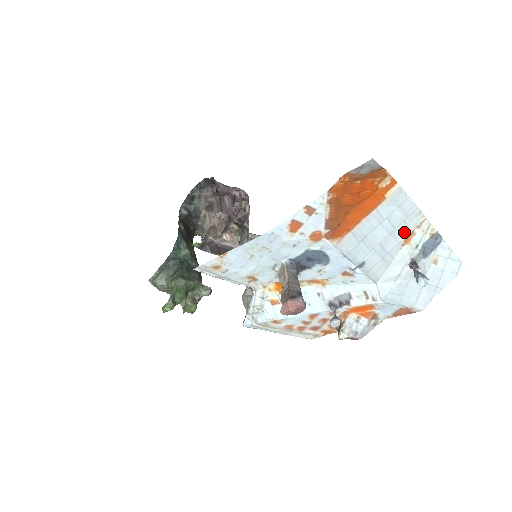
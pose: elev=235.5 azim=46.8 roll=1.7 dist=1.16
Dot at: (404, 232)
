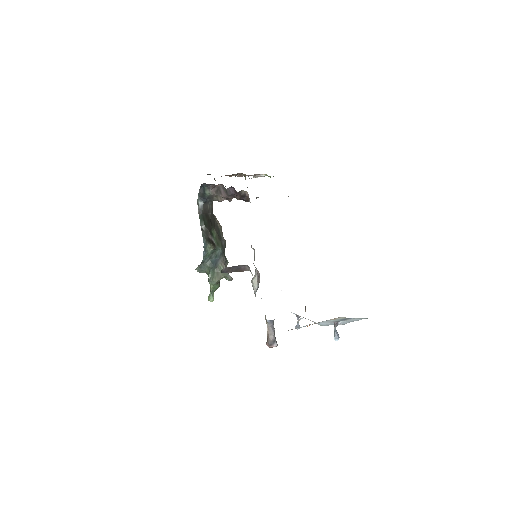
Dot at: occluded
